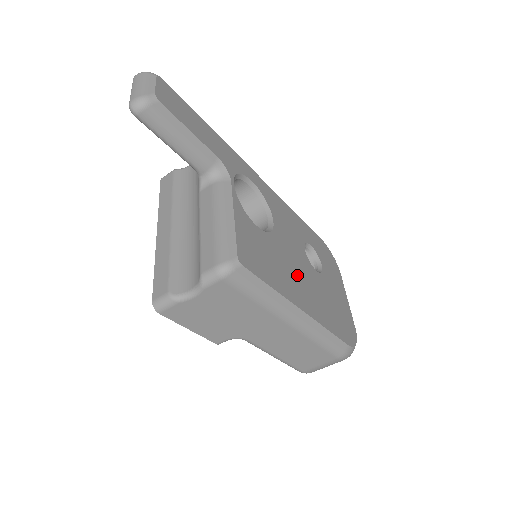
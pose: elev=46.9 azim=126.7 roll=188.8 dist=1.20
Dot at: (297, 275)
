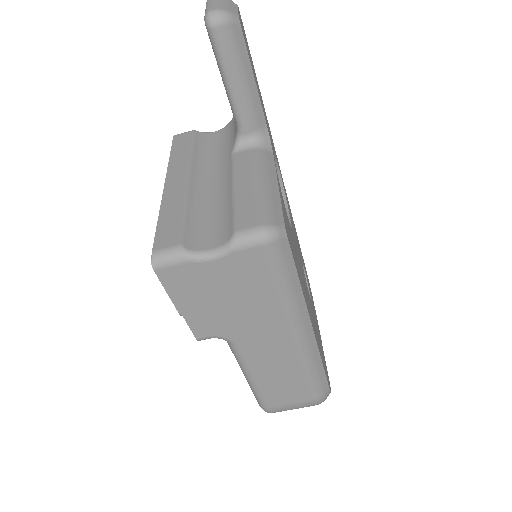
Dot at: (305, 287)
